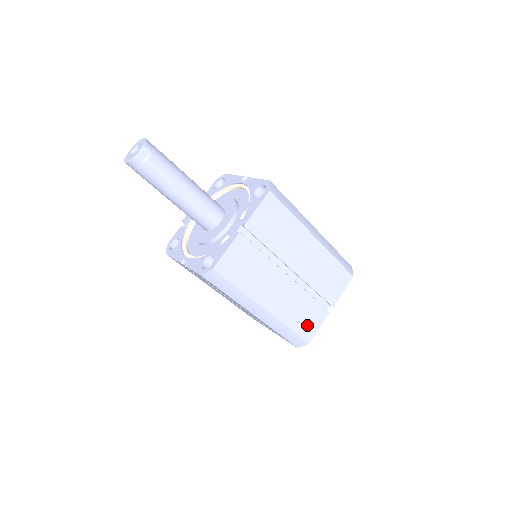
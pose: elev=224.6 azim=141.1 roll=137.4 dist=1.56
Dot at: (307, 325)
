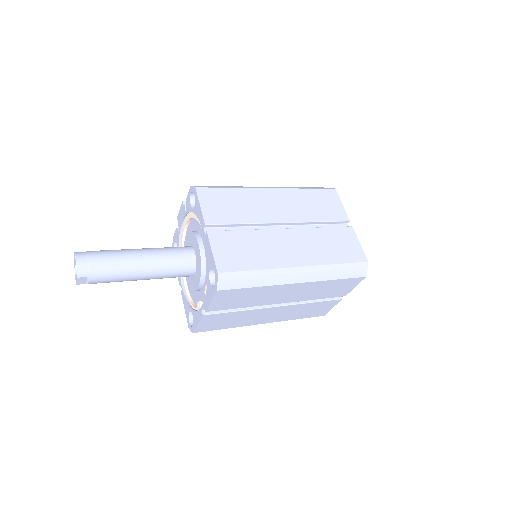
Dot at: (317, 312)
